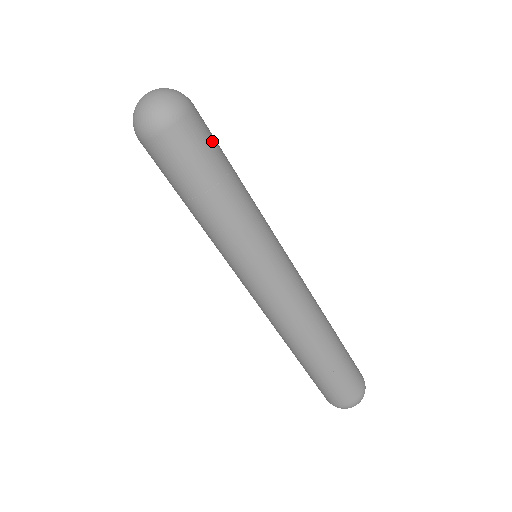
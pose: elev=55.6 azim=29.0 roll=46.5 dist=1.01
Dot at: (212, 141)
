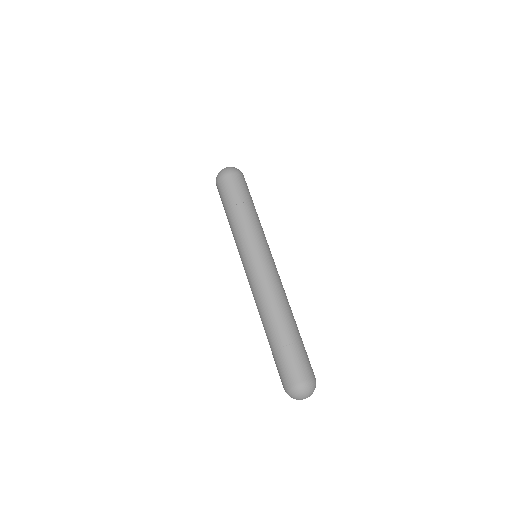
Dot at: occluded
